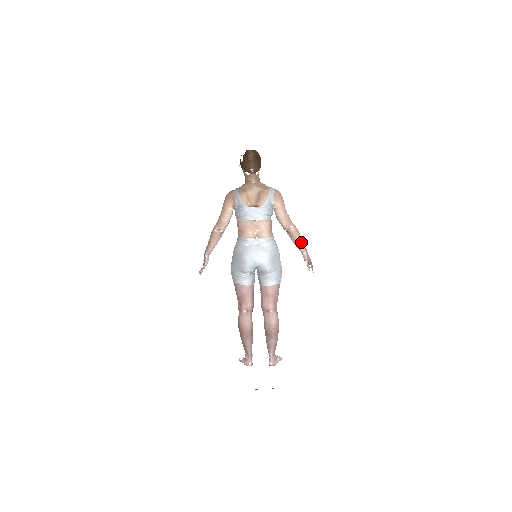
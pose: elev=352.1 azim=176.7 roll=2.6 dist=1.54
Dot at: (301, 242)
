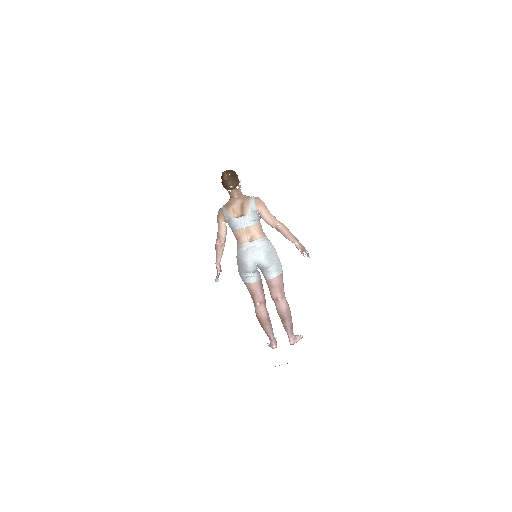
Dot at: (290, 235)
